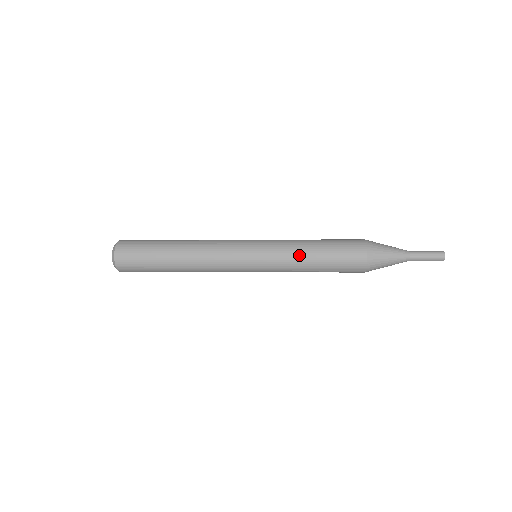
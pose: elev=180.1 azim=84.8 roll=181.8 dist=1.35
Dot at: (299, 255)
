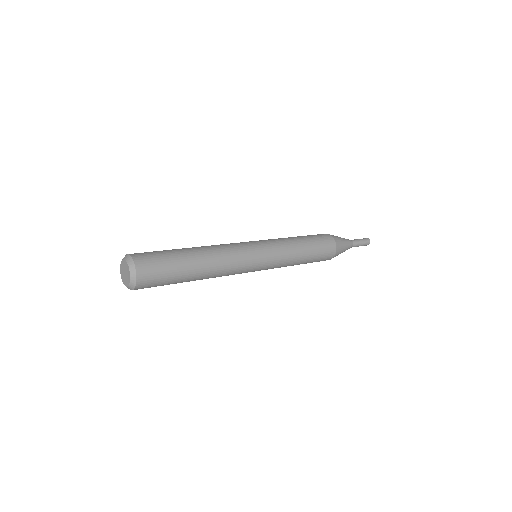
Dot at: (296, 257)
